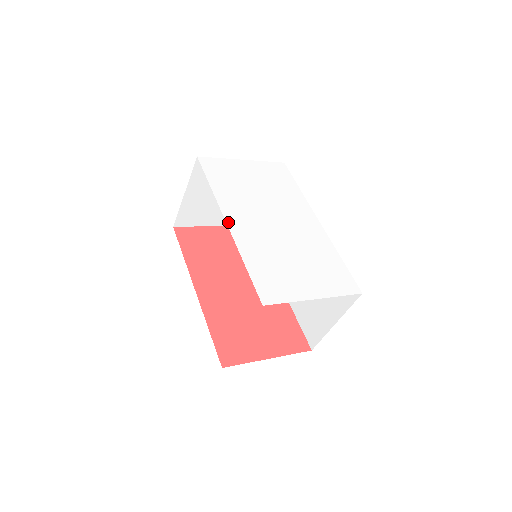
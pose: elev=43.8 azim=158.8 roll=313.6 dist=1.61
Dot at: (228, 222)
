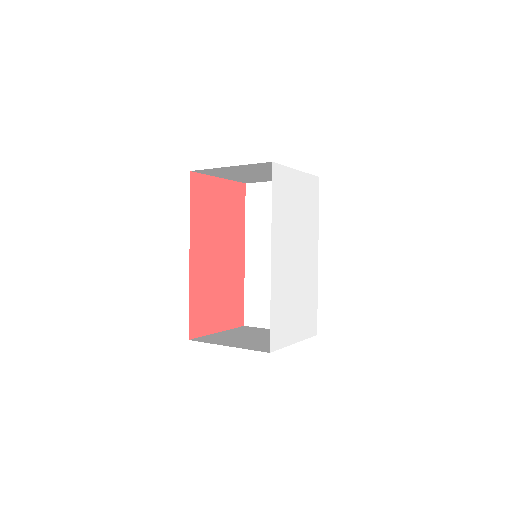
Dot at: (272, 258)
